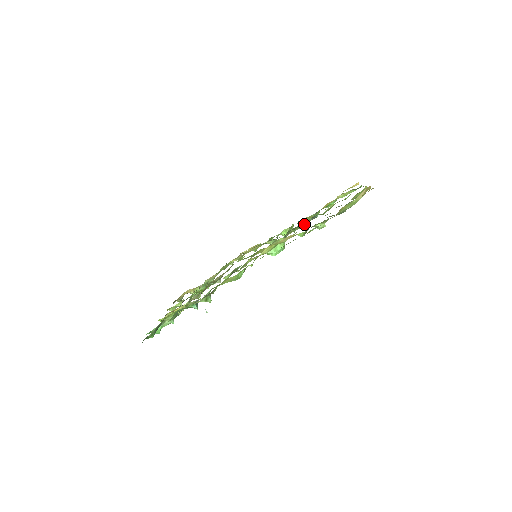
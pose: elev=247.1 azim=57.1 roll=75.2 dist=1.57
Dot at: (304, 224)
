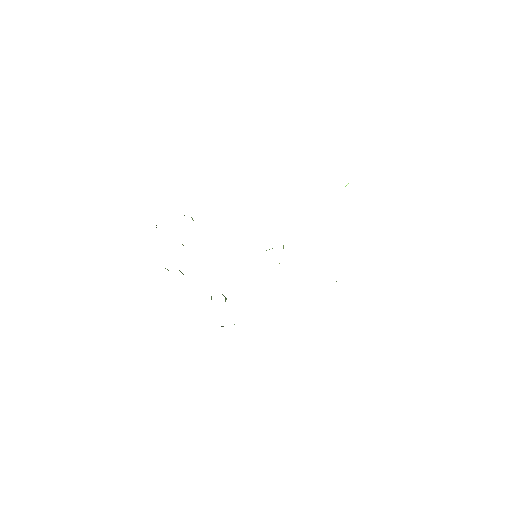
Dot at: occluded
